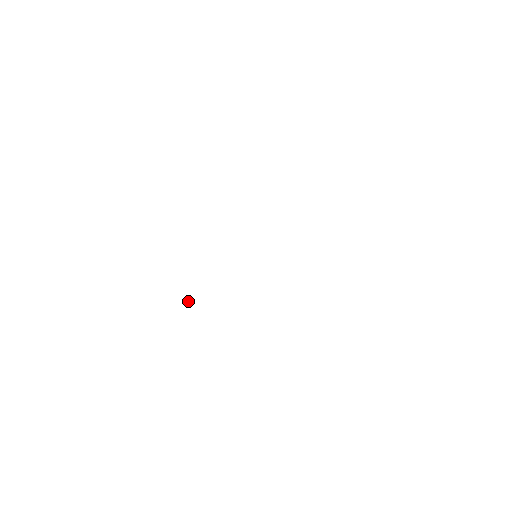
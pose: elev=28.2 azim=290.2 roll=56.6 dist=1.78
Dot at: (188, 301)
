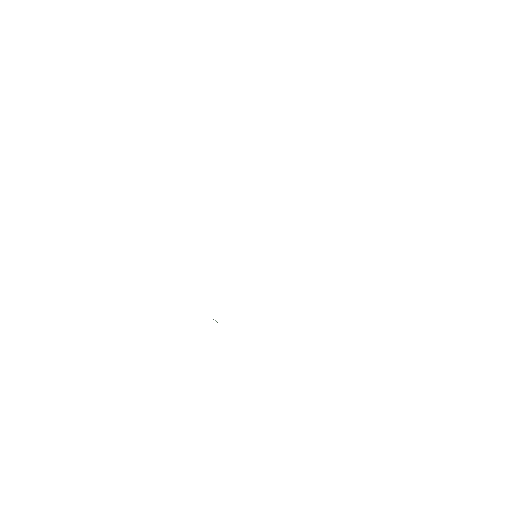
Dot at: occluded
